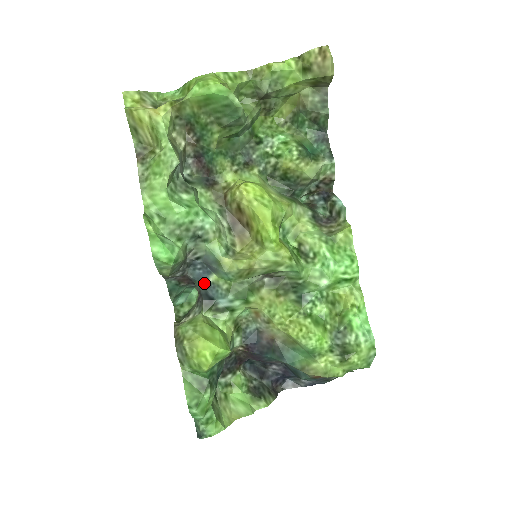
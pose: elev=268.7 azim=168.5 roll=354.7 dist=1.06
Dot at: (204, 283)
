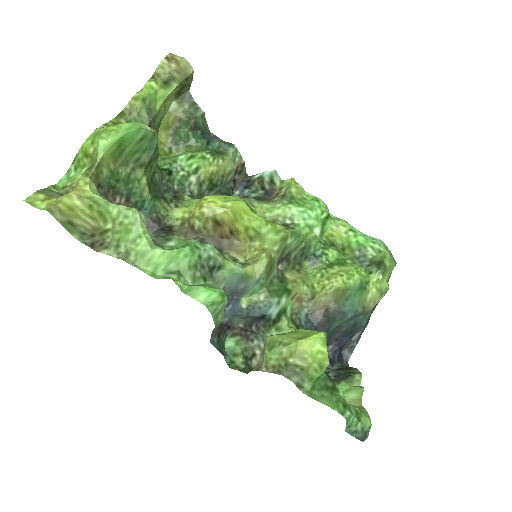
Dot at: (241, 314)
